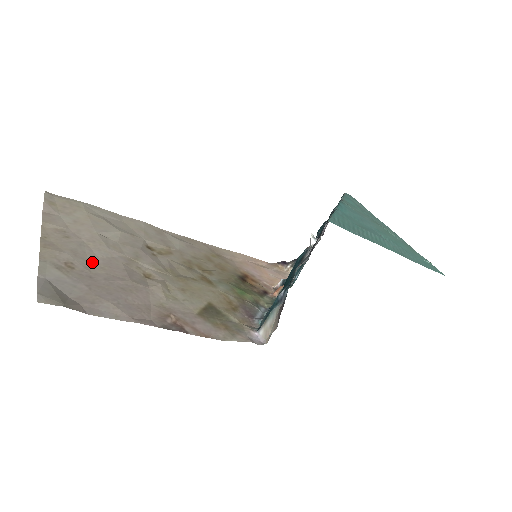
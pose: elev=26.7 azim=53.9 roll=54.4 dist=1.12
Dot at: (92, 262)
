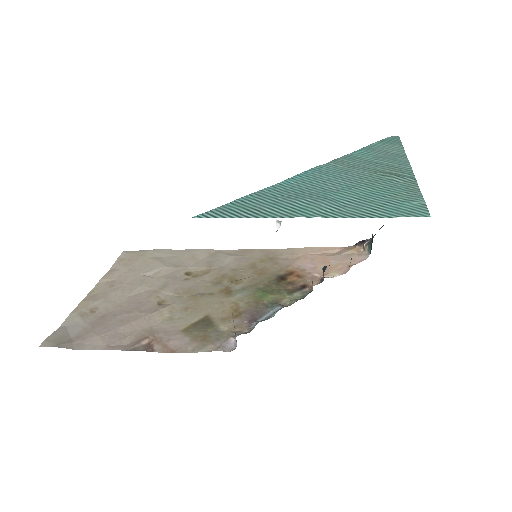
Dot at: (116, 303)
